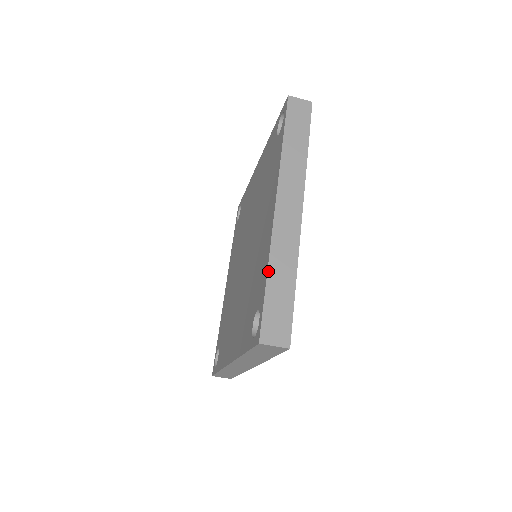
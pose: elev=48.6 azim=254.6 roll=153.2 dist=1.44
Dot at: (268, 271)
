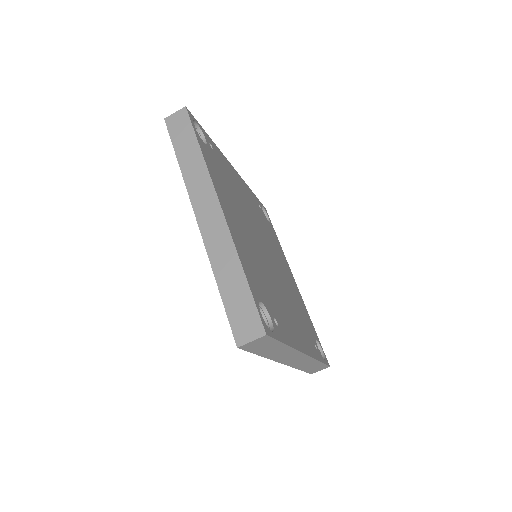
Dot at: (216, 279)
